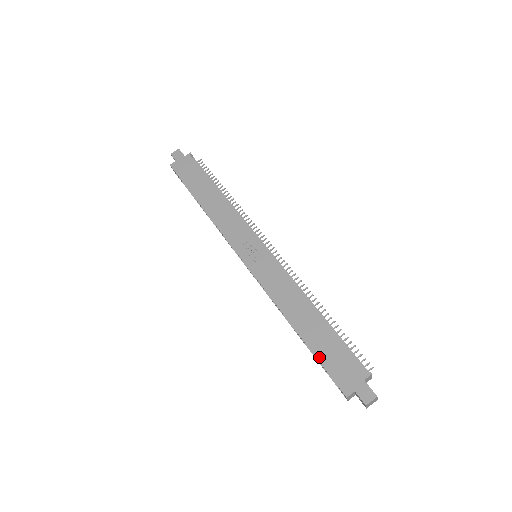
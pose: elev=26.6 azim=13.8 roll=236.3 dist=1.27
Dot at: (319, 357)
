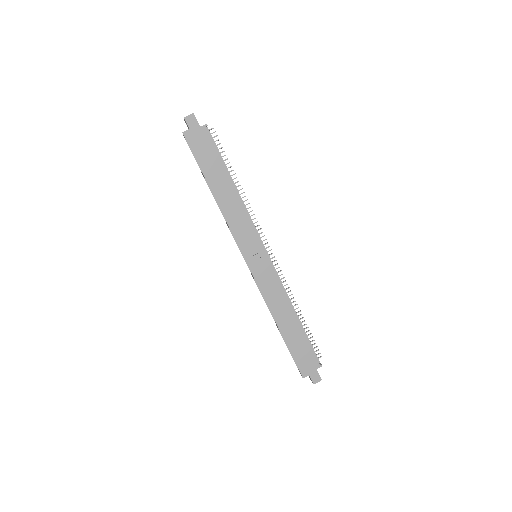
Dot at: (291, 351)
